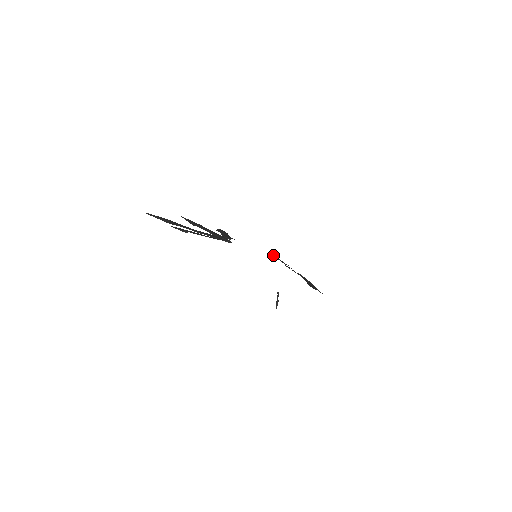
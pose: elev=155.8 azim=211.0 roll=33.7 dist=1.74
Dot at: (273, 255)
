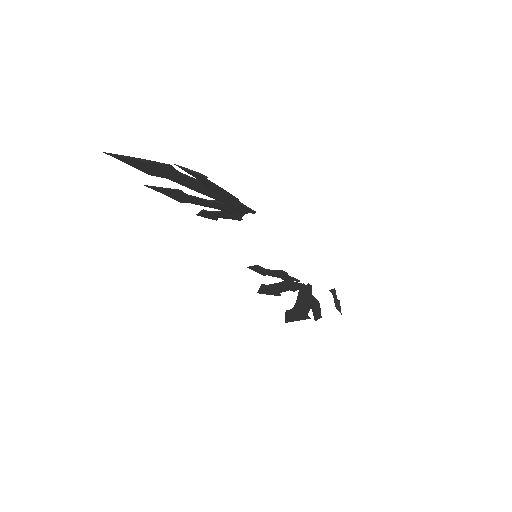
Dot at: (258, 265)
